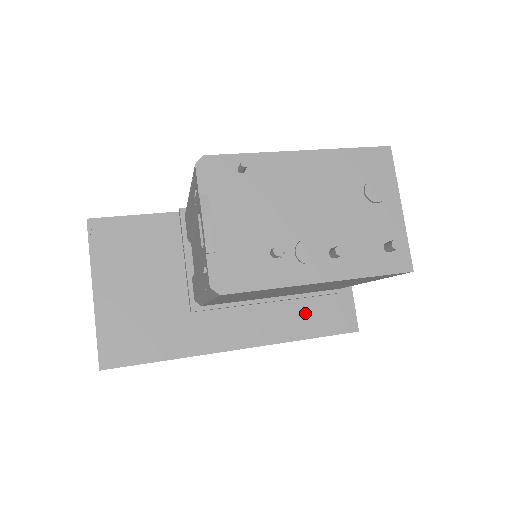
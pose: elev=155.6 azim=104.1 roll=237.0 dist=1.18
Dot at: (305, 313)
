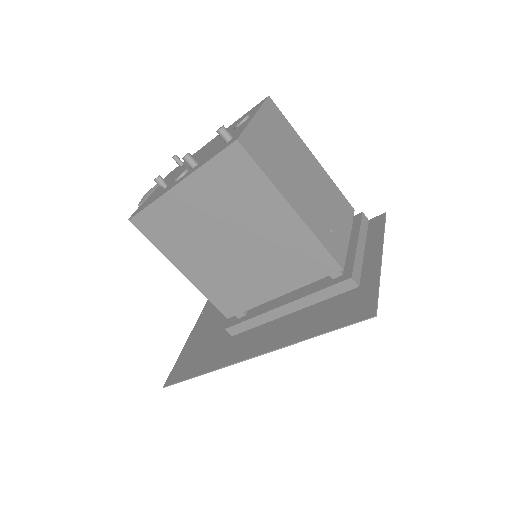
Dot at: (321, 313)
